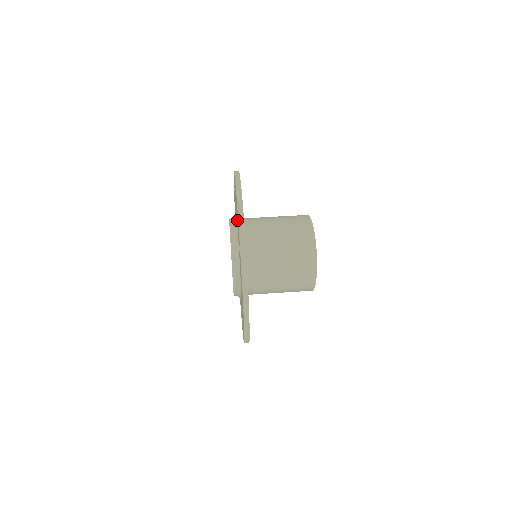
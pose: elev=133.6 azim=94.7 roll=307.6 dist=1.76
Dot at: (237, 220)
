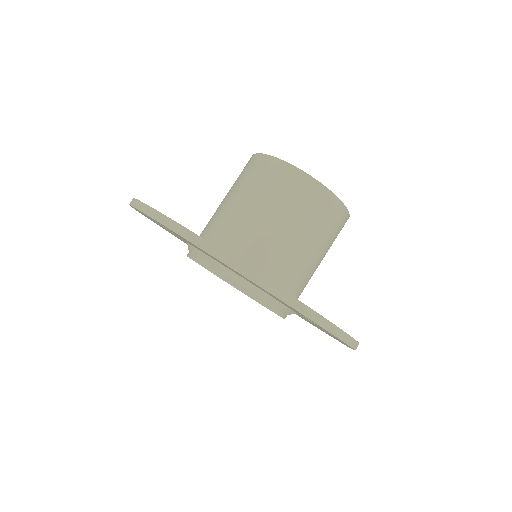
Dot at: occluded
